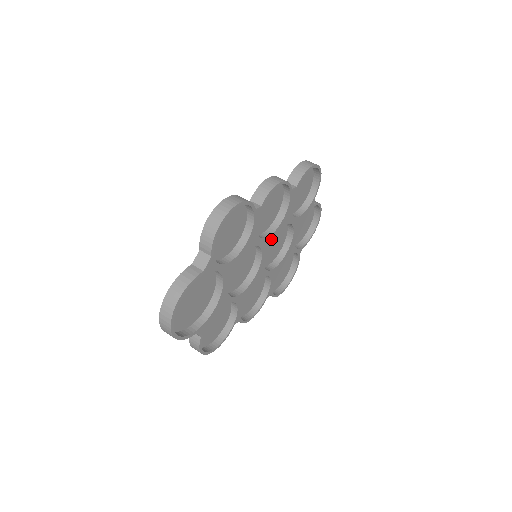
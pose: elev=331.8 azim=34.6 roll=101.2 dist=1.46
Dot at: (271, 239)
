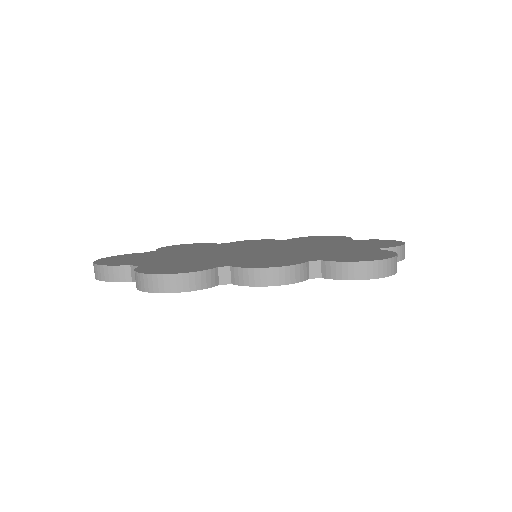
Dot at: occluded
